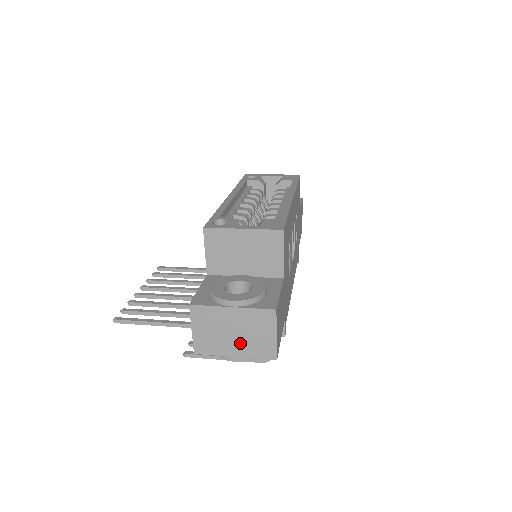
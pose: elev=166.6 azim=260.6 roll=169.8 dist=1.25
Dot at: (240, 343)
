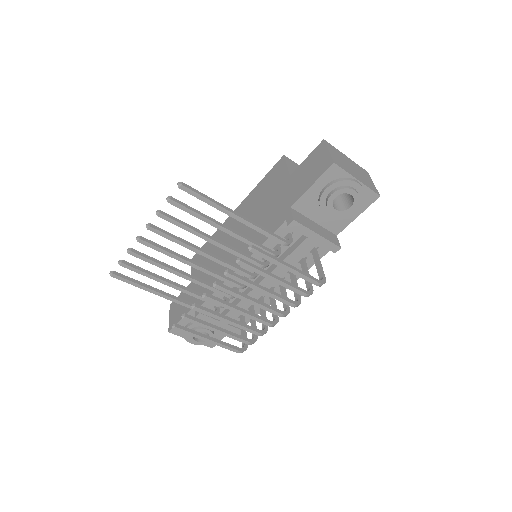
Dot at: (358, 175)
